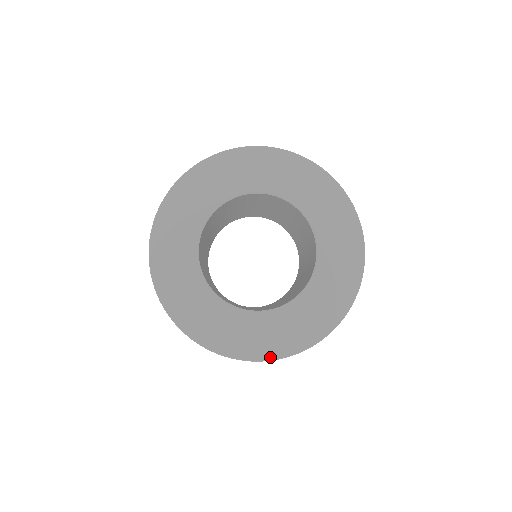
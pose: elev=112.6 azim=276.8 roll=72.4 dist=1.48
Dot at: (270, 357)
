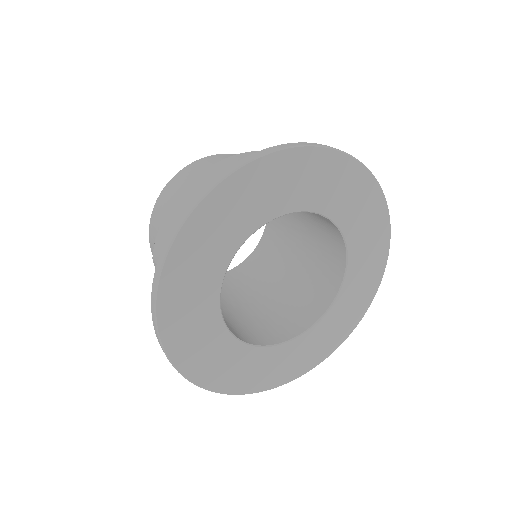
Dot at: (299, 375)
